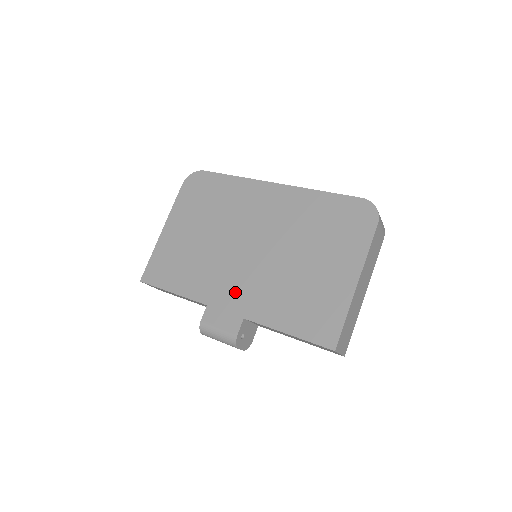
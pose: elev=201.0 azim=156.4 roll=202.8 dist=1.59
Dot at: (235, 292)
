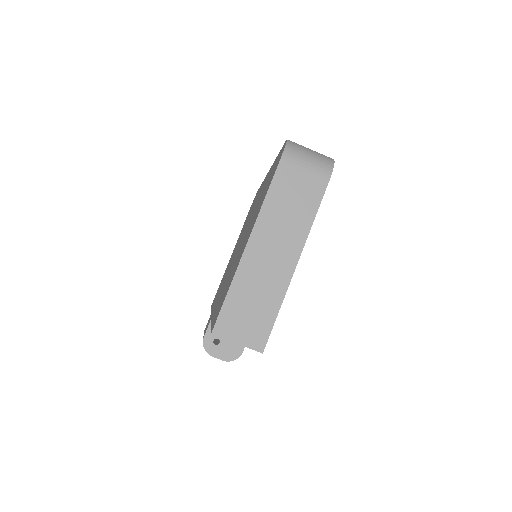
Dot at: (219, 295)
